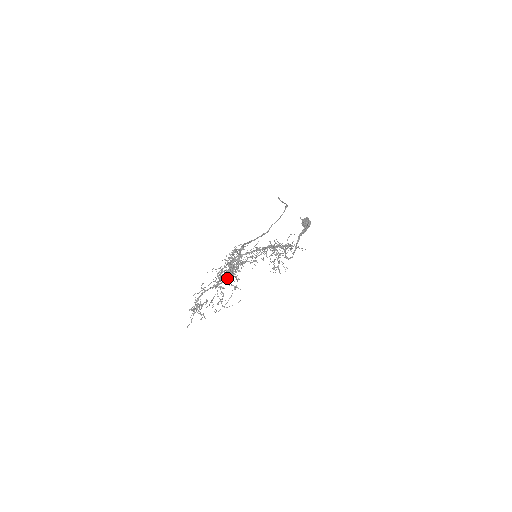
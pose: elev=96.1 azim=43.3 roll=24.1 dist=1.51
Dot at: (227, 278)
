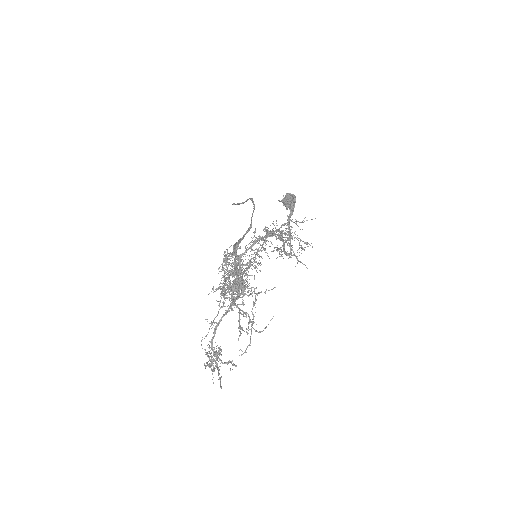
Dot at: occluded
